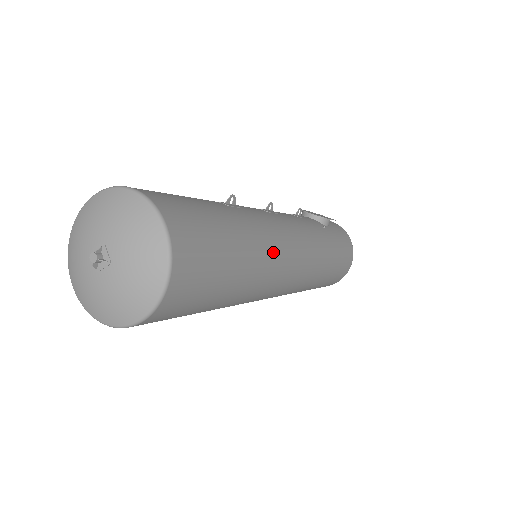
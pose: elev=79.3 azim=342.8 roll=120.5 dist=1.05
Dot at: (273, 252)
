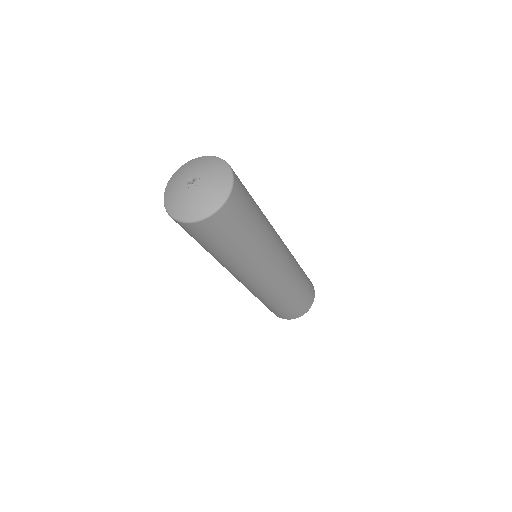
Dot at: occluded
